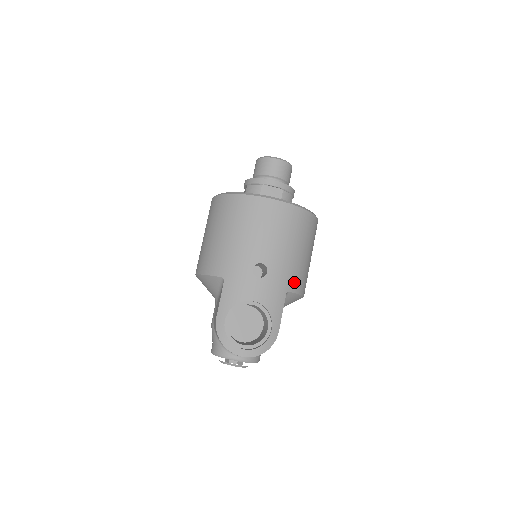
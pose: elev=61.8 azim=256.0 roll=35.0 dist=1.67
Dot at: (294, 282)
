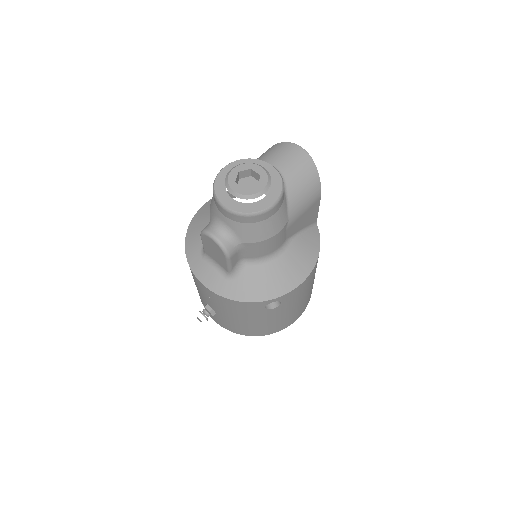
Dot at: occluded
